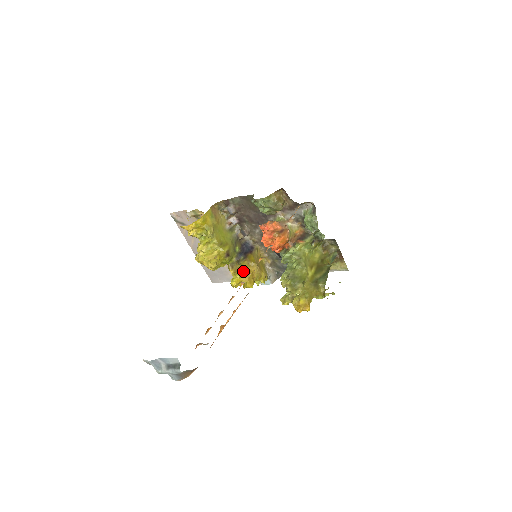
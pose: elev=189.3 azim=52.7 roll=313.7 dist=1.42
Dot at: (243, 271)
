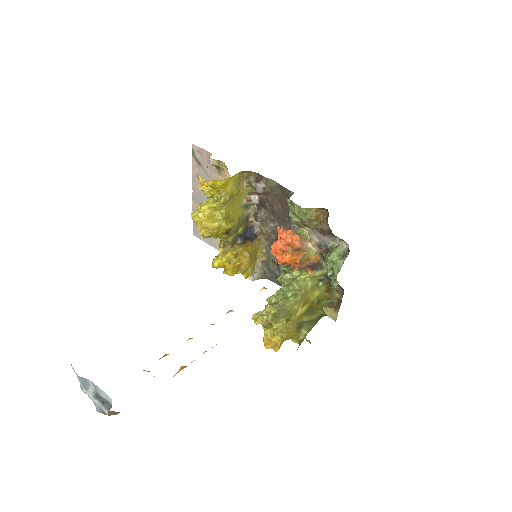
Dot at: (233, 256)
